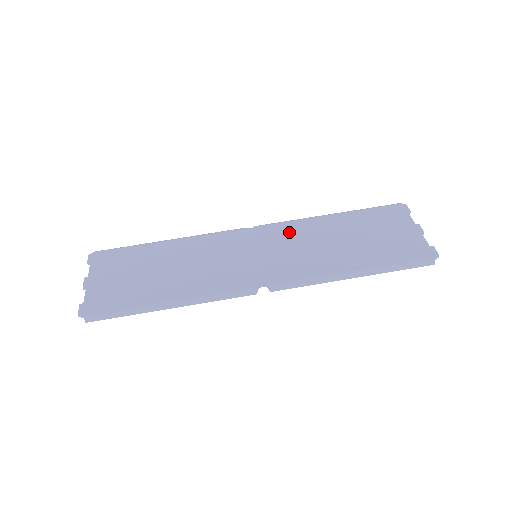
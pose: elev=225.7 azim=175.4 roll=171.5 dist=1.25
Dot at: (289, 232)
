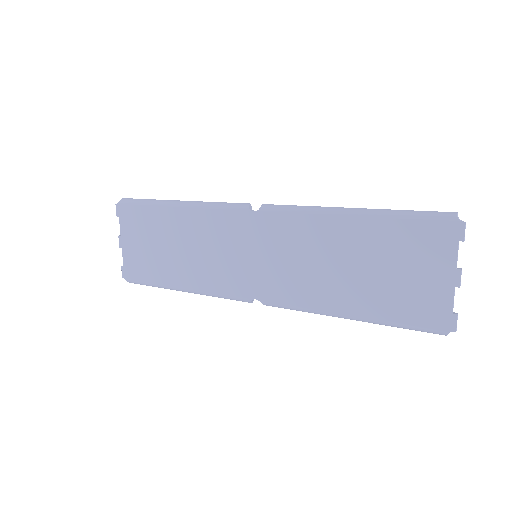
Dot at: (294, 232)
